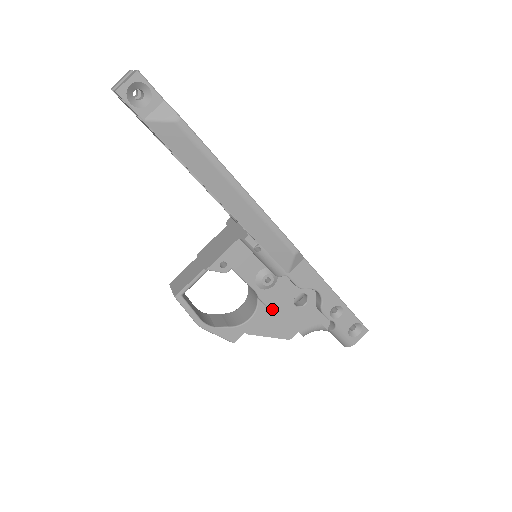
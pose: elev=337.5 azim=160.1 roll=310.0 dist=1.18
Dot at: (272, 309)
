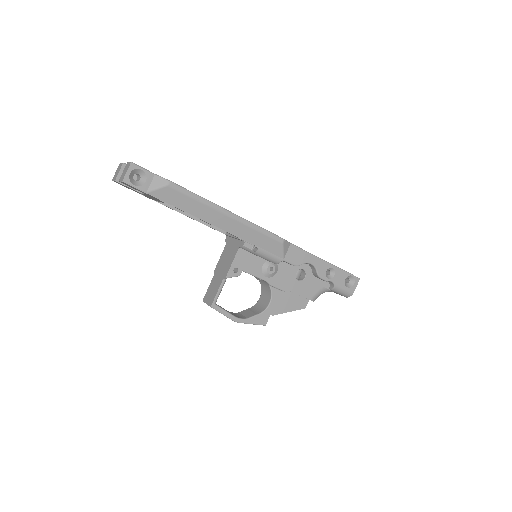
Dot at: (283, 289)
